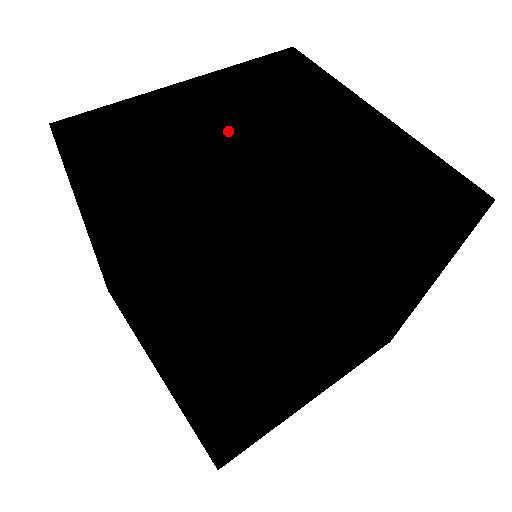
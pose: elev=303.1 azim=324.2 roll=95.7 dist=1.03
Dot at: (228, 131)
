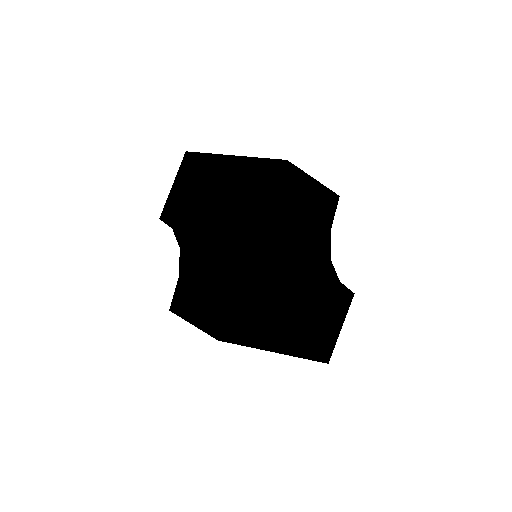
Dot at: (208, 203)
